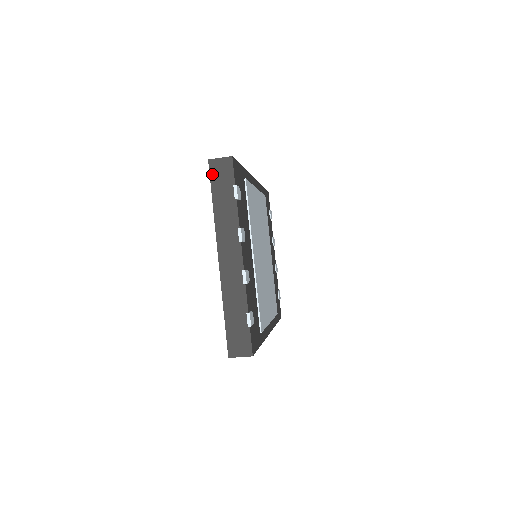
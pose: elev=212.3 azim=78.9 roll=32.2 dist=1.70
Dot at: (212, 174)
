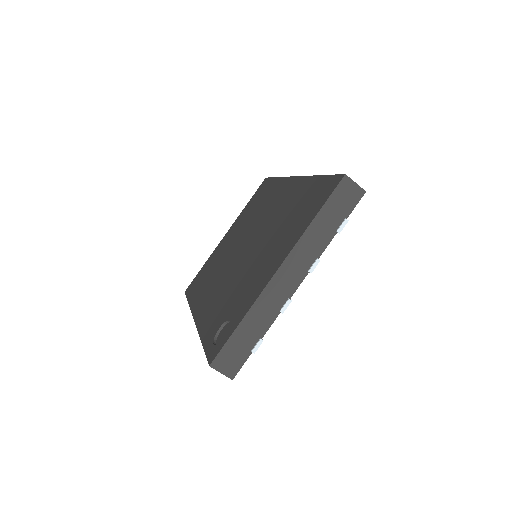
Dot at: (337, 190)
